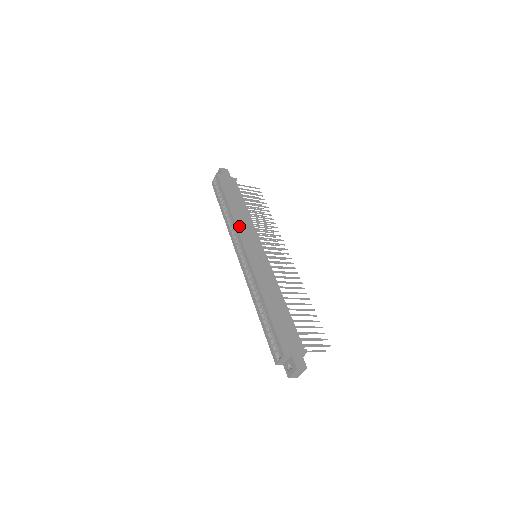
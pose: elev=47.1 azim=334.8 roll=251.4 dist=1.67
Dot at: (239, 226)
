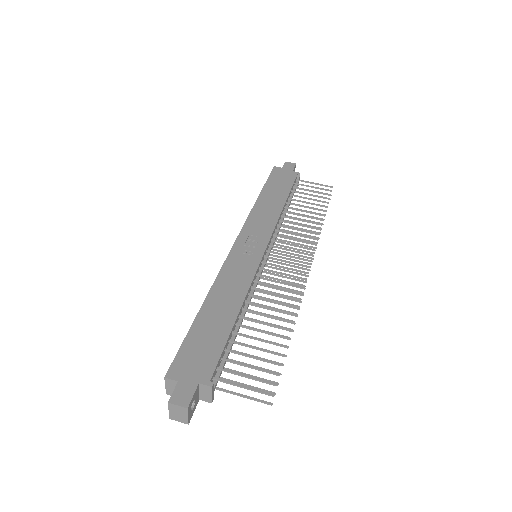
Dot at: (252, 218)
